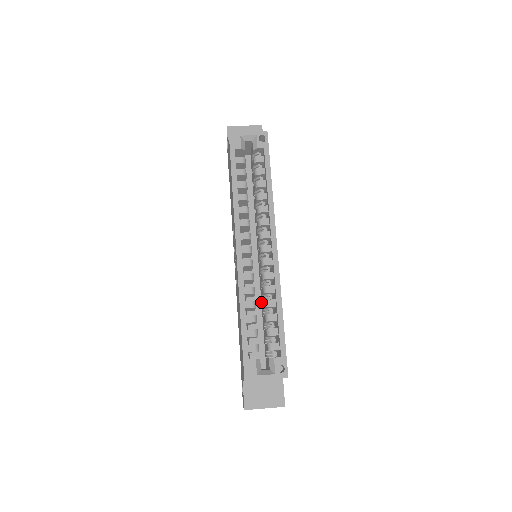
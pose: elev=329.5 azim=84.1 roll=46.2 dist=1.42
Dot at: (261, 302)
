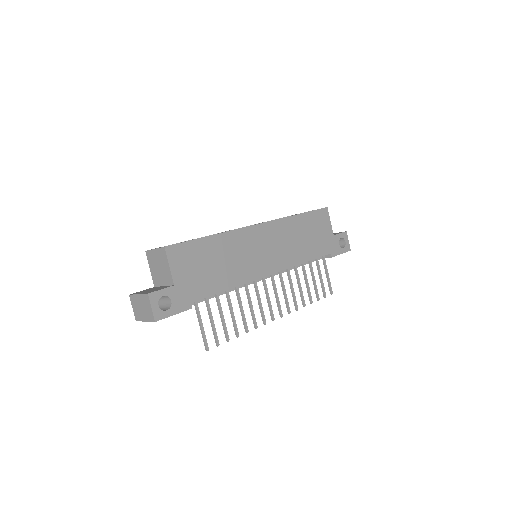
Dot at: occluded
